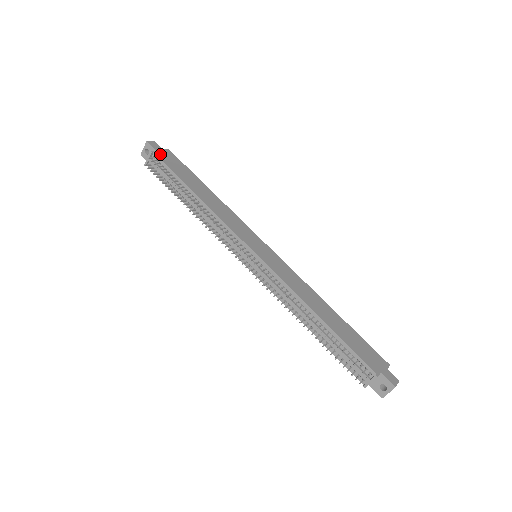
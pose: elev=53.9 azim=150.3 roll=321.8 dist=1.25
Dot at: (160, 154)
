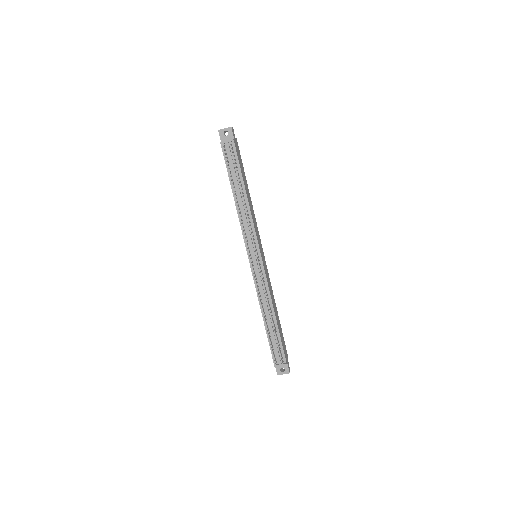
Dot at: (236, 144)
